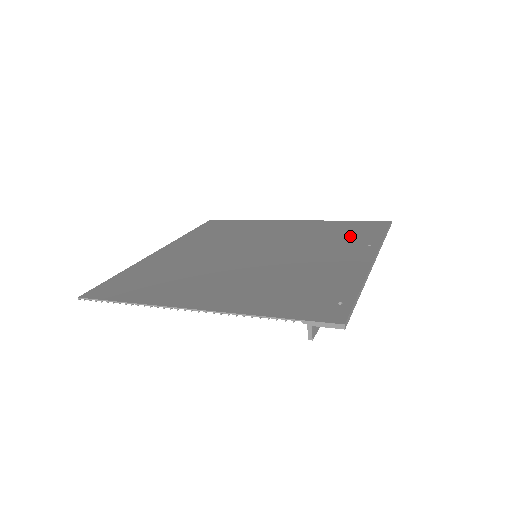
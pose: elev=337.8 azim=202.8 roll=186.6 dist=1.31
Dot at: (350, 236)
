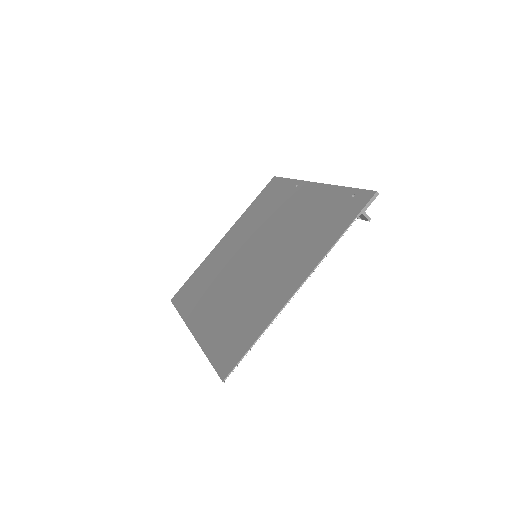
Dot at: (276, 198)
